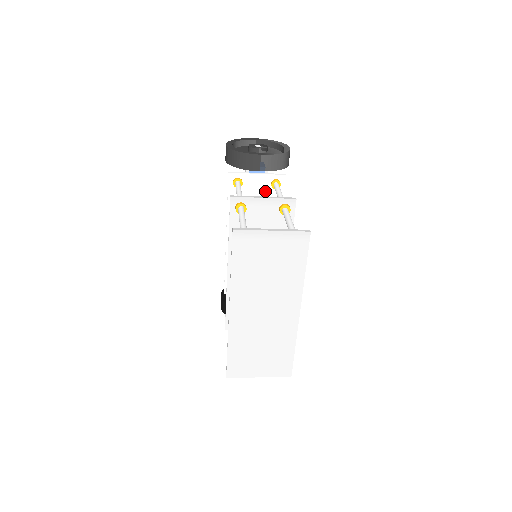
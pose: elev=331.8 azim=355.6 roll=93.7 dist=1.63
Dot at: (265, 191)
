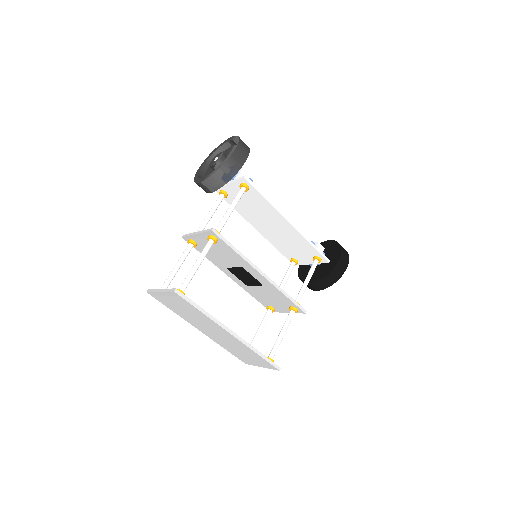
Dot at: (245, 193)
